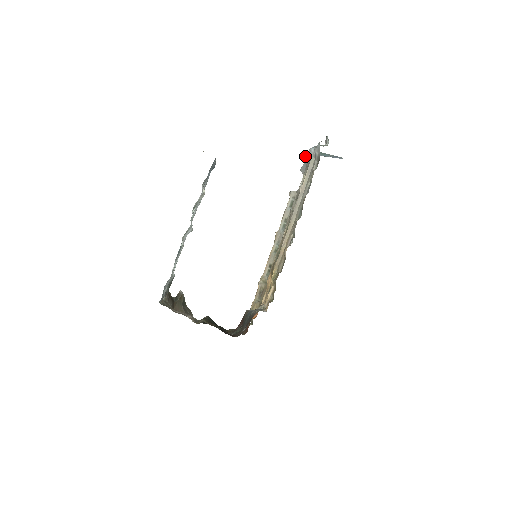
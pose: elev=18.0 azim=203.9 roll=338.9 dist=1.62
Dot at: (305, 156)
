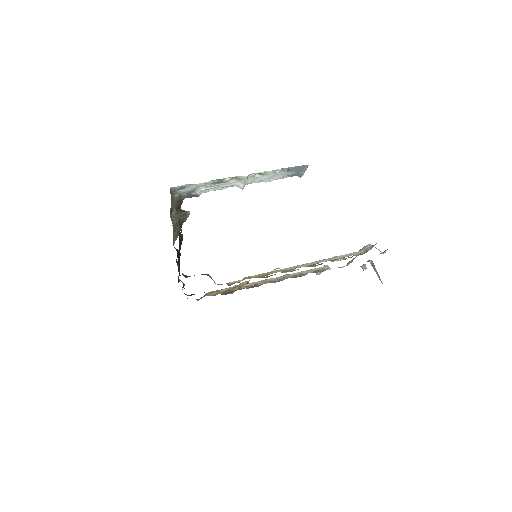
Dot at: (361, 249)
